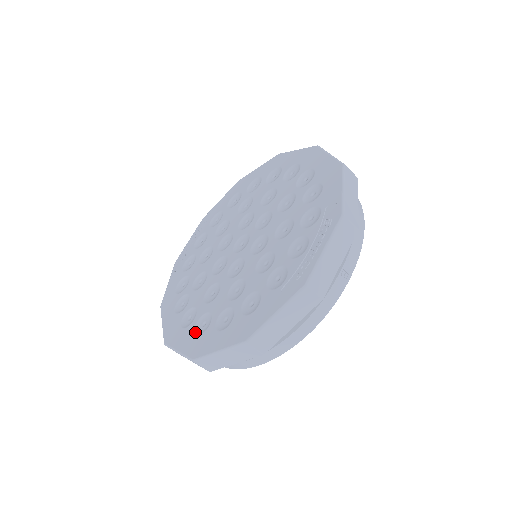
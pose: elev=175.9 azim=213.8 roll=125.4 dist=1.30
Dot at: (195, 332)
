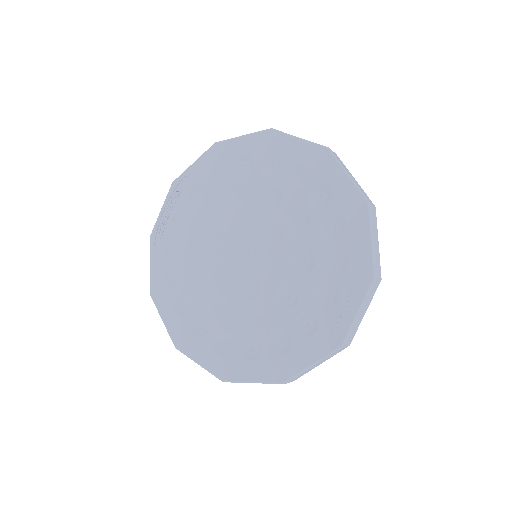
Dot at: (215, 350)
